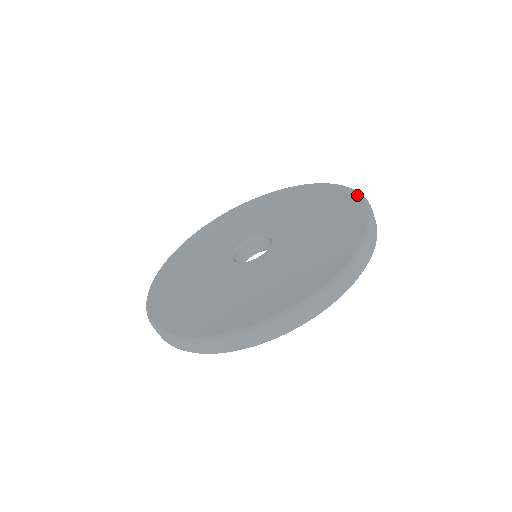
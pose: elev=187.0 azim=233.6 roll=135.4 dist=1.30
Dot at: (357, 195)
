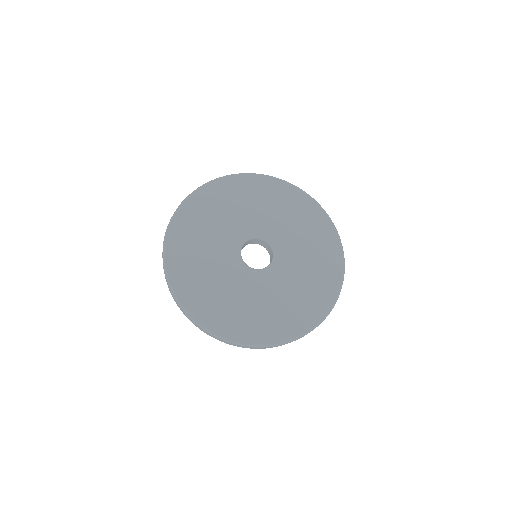
Dot at: (305, 194)
